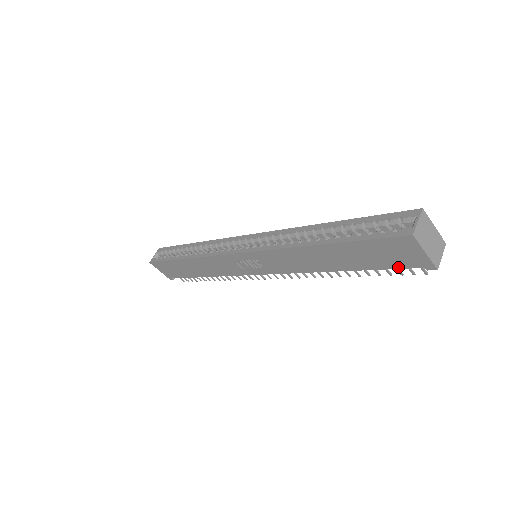
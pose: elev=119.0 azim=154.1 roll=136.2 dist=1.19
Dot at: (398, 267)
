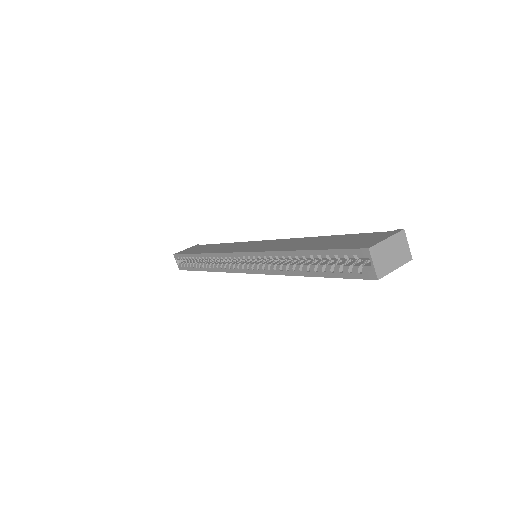
Dot at: occluded
